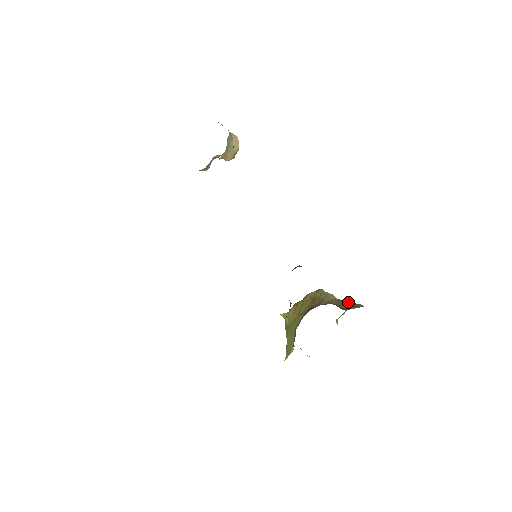
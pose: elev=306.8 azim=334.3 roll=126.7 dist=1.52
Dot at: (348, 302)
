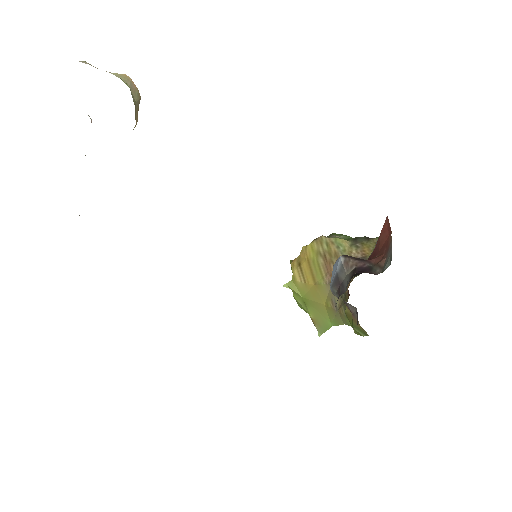
Dot at: (366, 242)
